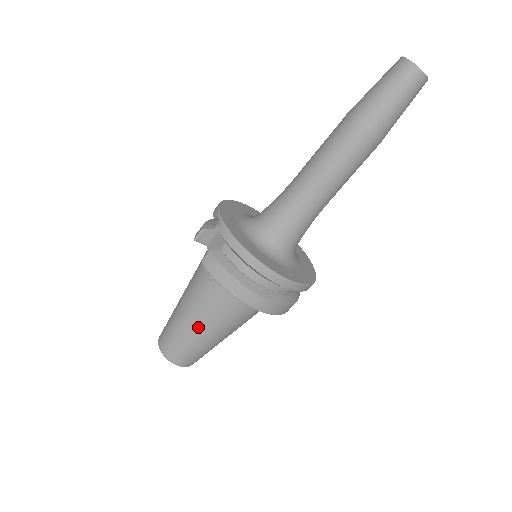
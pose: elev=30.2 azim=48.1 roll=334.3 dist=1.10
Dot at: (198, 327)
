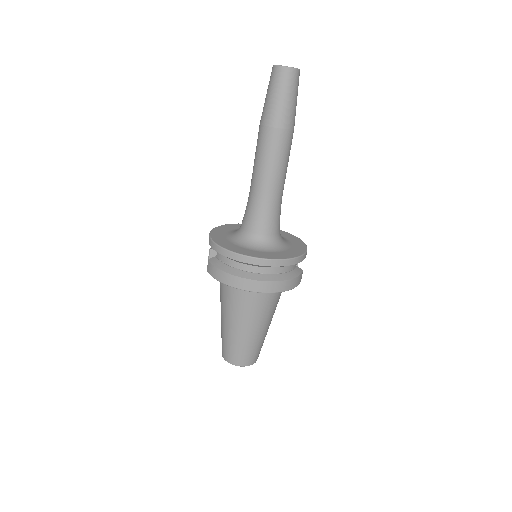
Dot at: (232, 325)
